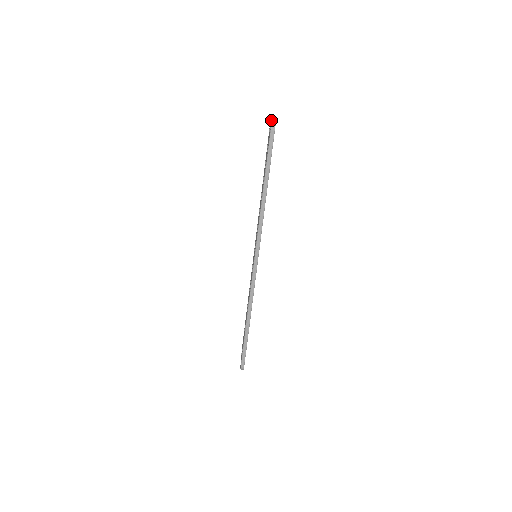
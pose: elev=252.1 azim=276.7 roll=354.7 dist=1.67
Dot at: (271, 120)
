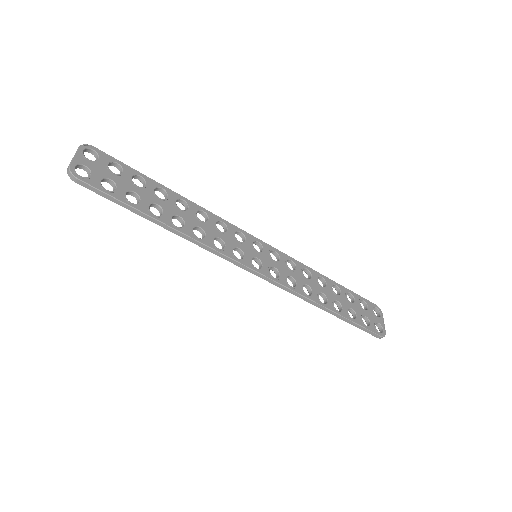
Dot at: (68, 166)
